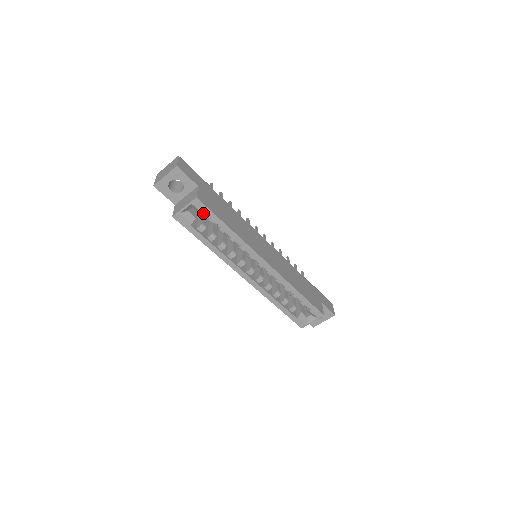
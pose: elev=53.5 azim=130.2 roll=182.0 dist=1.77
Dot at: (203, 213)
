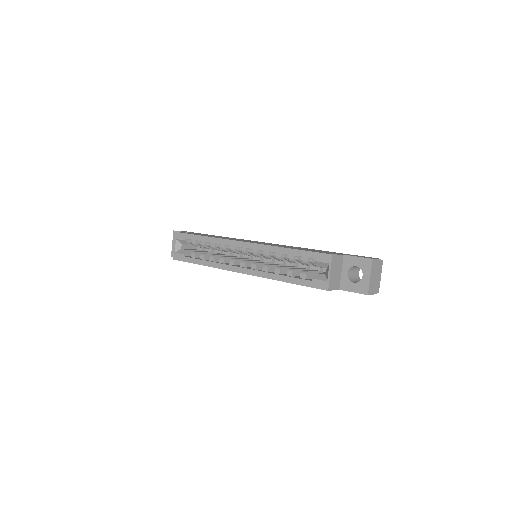
Dot at: (185, 240)
